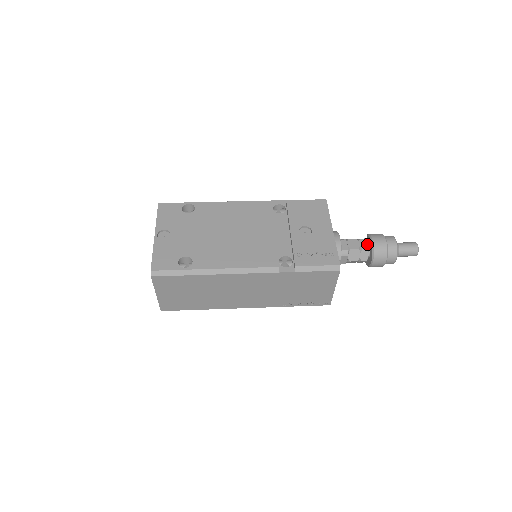
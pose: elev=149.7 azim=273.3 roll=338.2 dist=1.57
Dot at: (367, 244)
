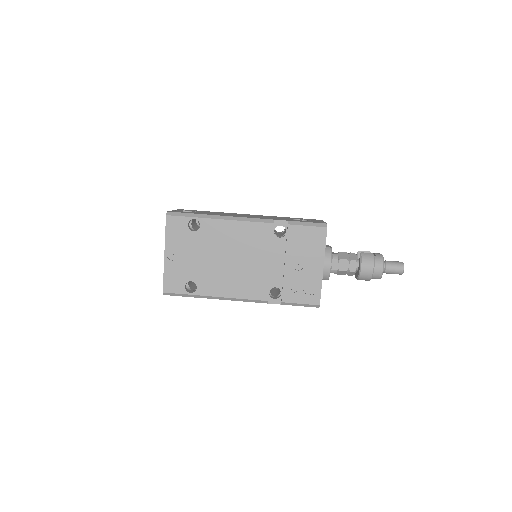
Dot at: (356, 267)
